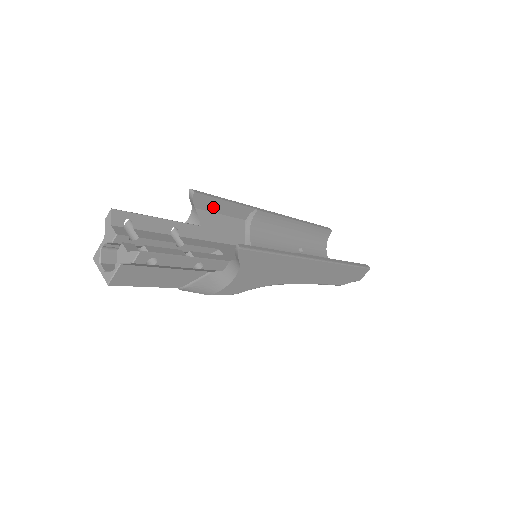
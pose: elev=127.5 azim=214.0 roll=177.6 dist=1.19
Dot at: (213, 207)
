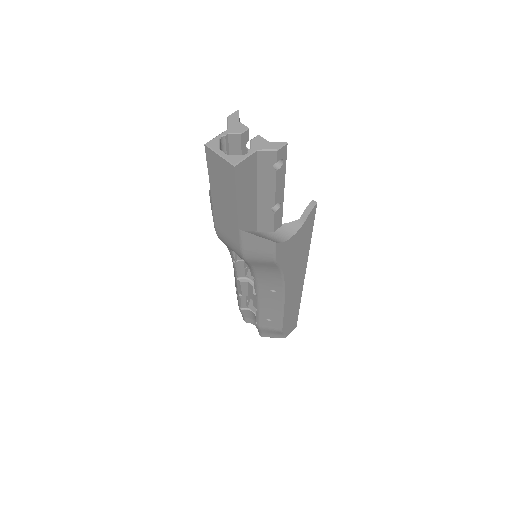
Dot at: occluded
